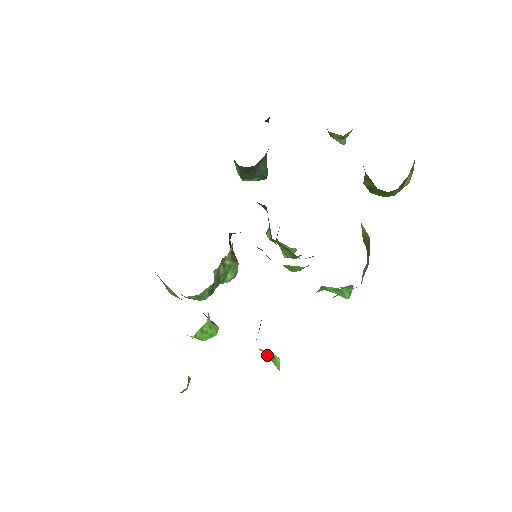
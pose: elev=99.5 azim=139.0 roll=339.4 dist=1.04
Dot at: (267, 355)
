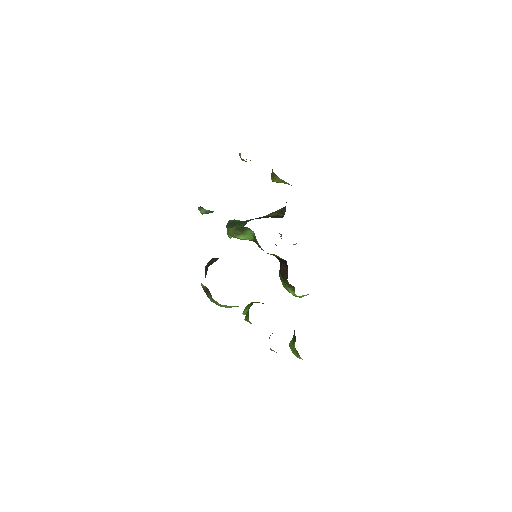
Dot at: (298, 296)
